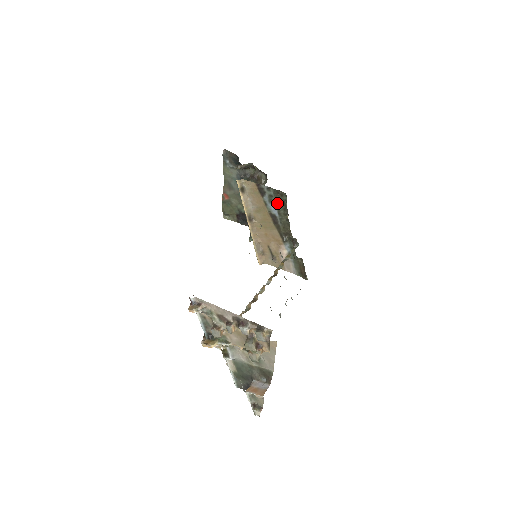
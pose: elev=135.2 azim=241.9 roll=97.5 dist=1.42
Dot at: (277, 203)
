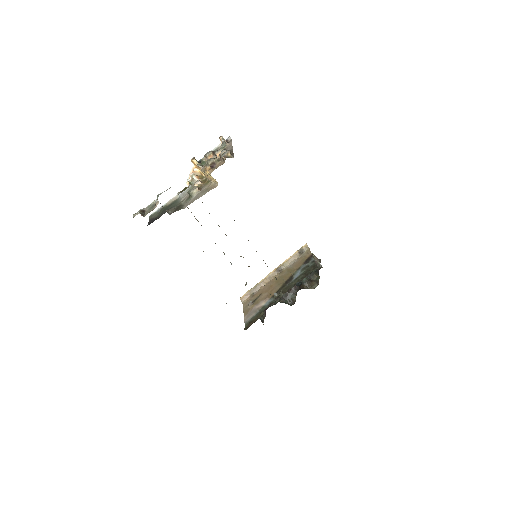
Dot at: (305, 272)
